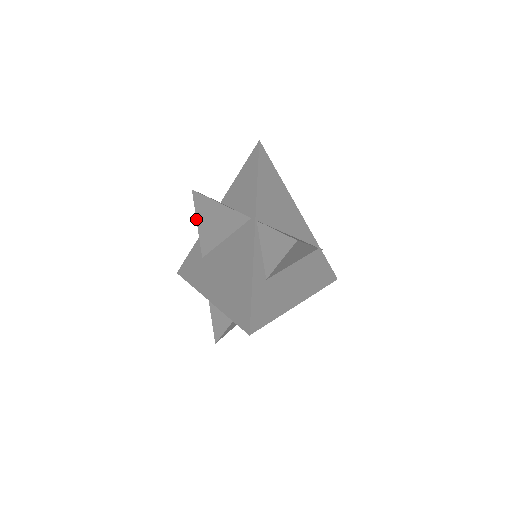
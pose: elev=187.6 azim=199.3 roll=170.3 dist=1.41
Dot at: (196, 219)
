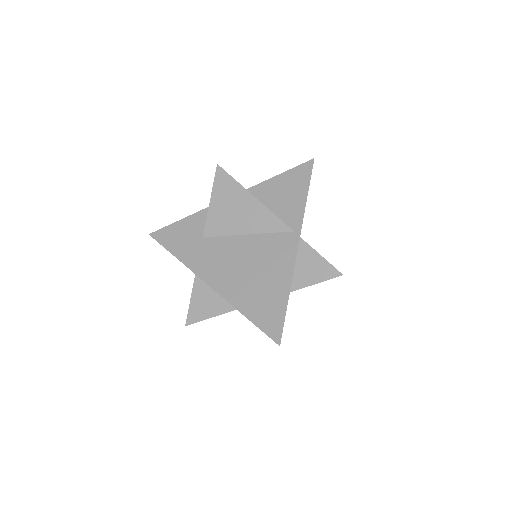
Dot at: (211, 196)
